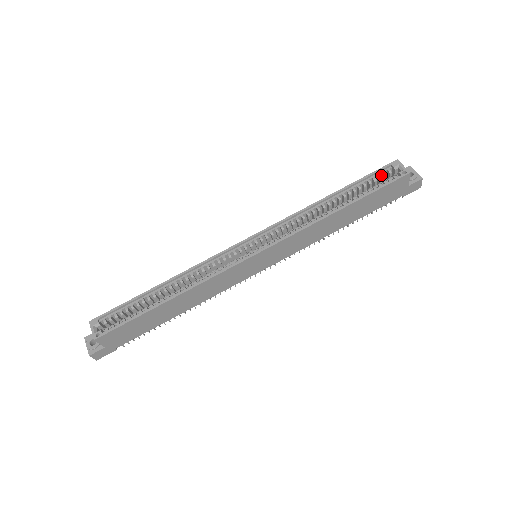
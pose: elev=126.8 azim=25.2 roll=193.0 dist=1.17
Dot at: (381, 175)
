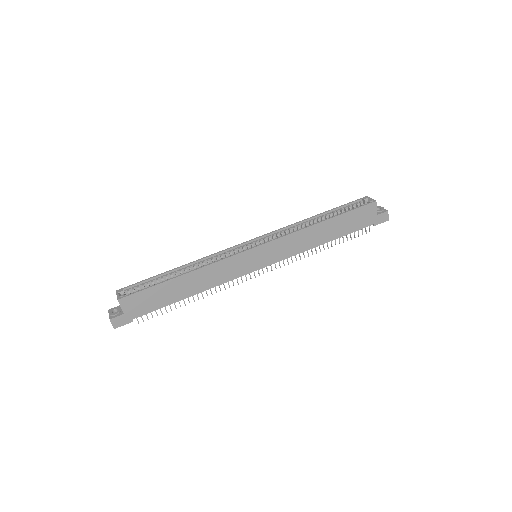
Dot at: (355, 206)
